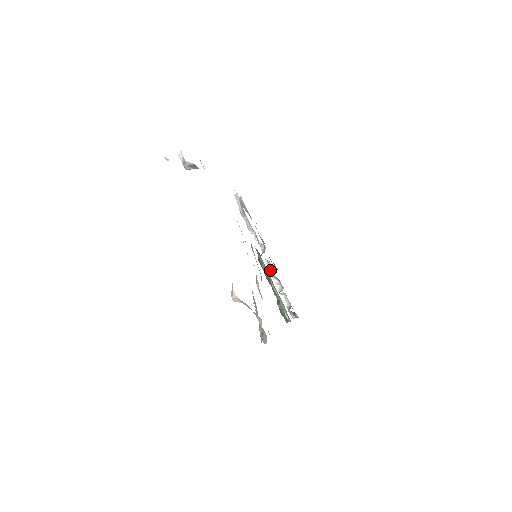
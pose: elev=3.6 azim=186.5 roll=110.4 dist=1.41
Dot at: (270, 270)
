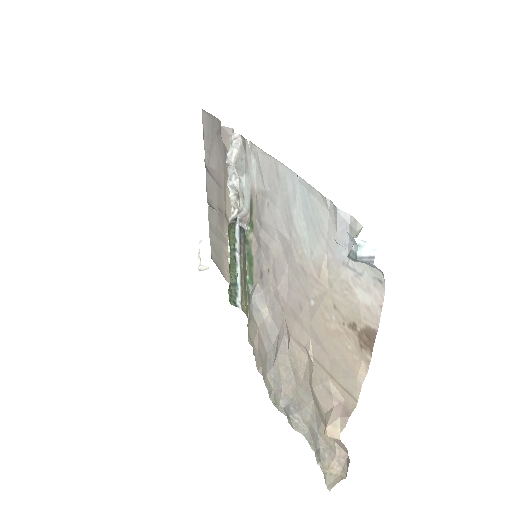
Dot at: occluded
